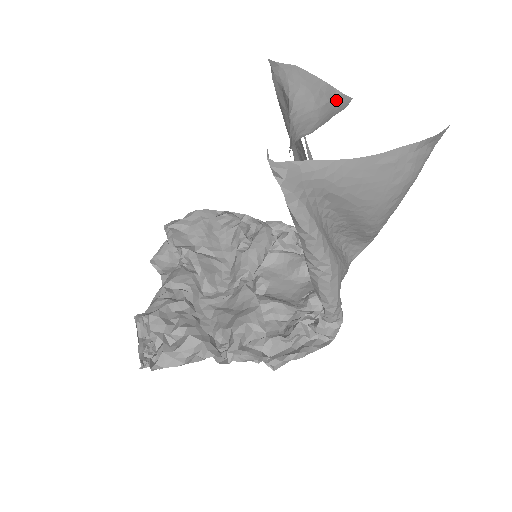
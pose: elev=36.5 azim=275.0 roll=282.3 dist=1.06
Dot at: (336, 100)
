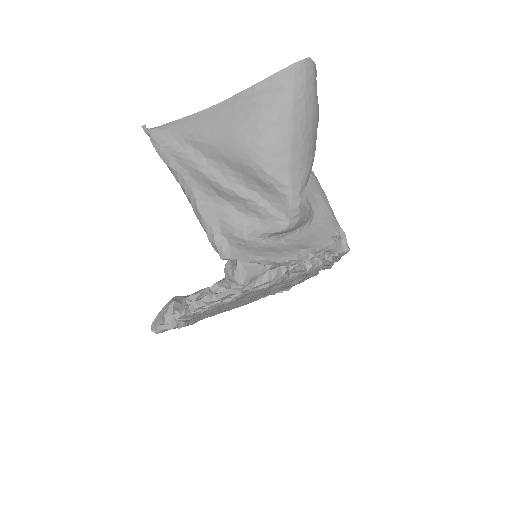
Dot at: occluded
